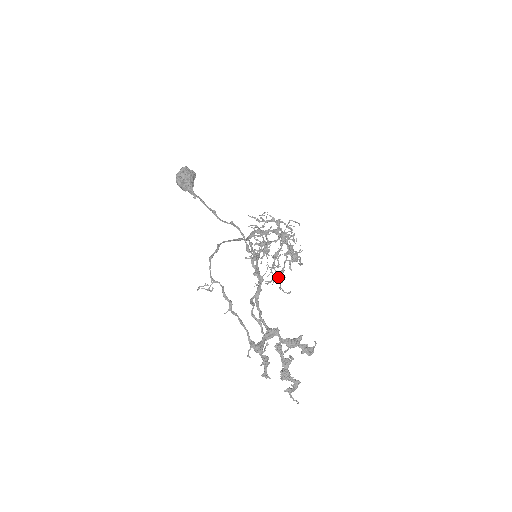
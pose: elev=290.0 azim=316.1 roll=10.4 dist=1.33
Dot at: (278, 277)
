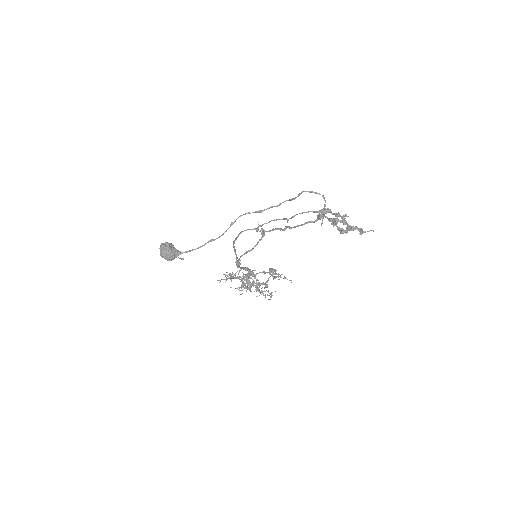
Dot at: occluded
